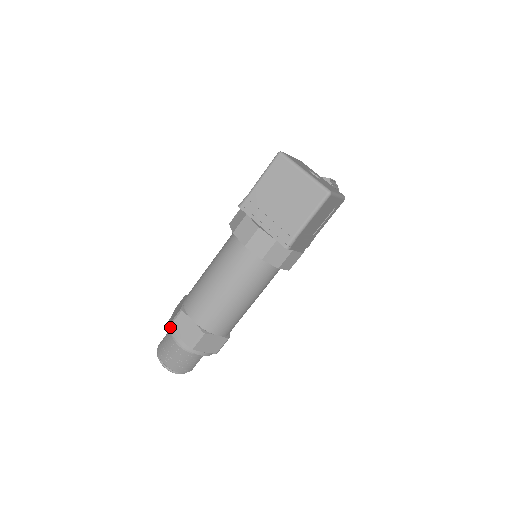
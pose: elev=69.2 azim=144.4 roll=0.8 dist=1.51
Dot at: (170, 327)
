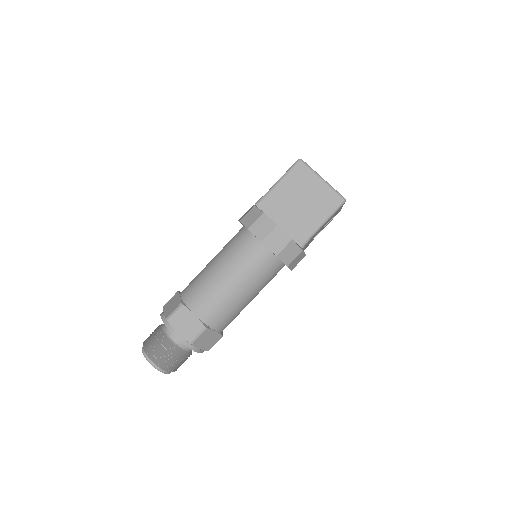
Dot at: (166, 322)
